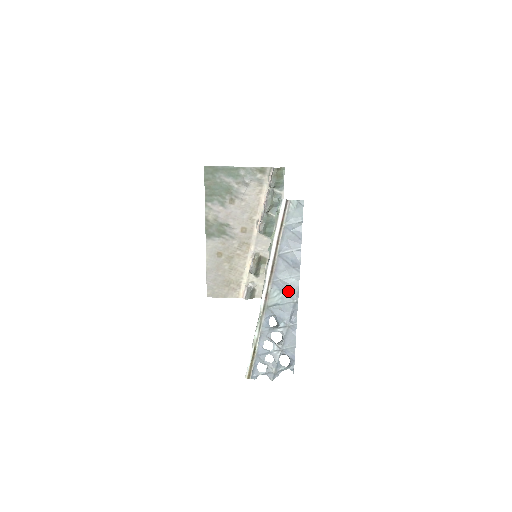
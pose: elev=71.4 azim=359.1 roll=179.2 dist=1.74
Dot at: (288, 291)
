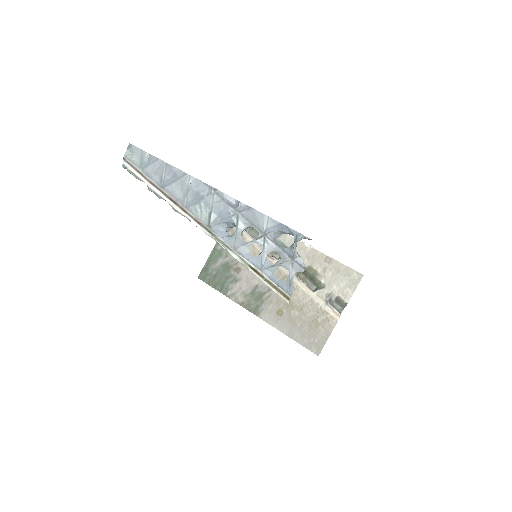
Dot at: (199, 194)
